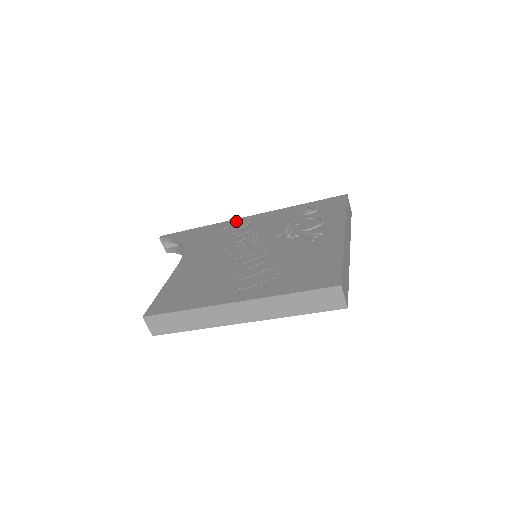
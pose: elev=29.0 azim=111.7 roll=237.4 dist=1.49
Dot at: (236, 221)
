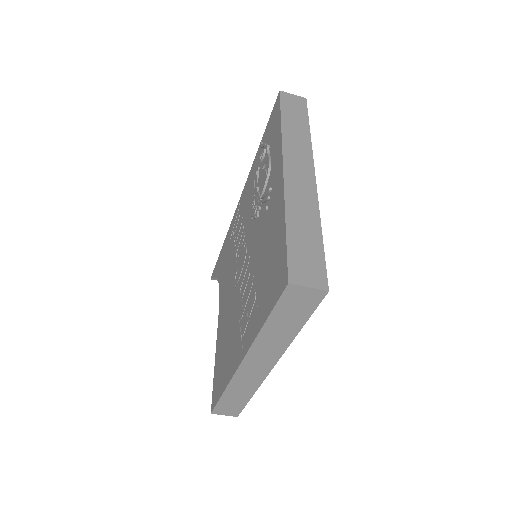
Dot at: (234, 217)
